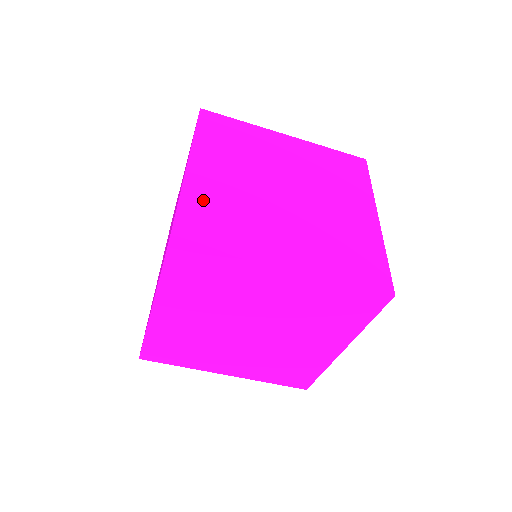
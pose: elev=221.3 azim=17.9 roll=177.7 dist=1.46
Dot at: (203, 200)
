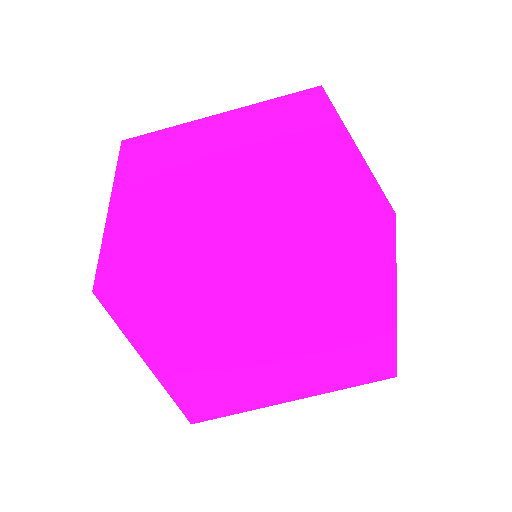
Dot at: occluded
